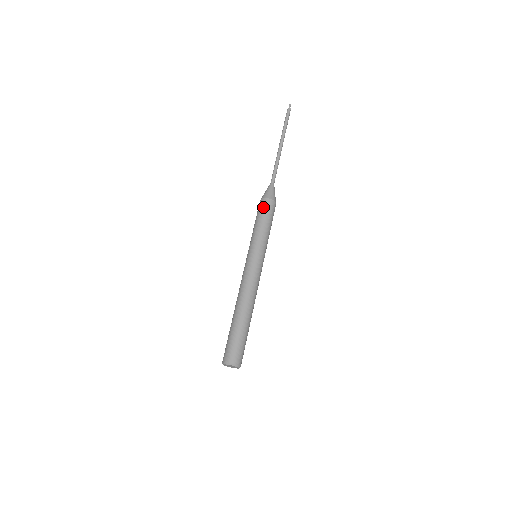
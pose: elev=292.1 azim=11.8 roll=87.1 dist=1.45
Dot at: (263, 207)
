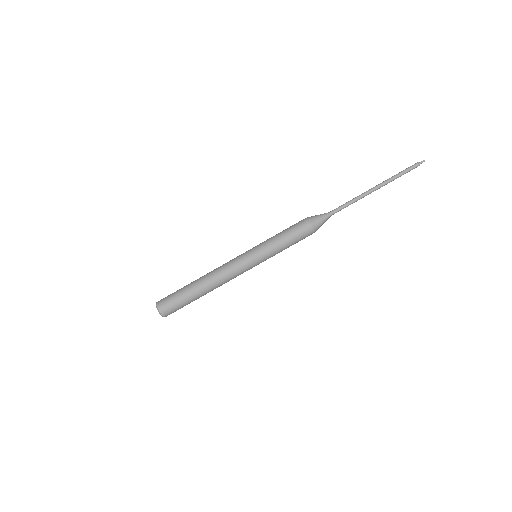
Dot at: (302, 231)
